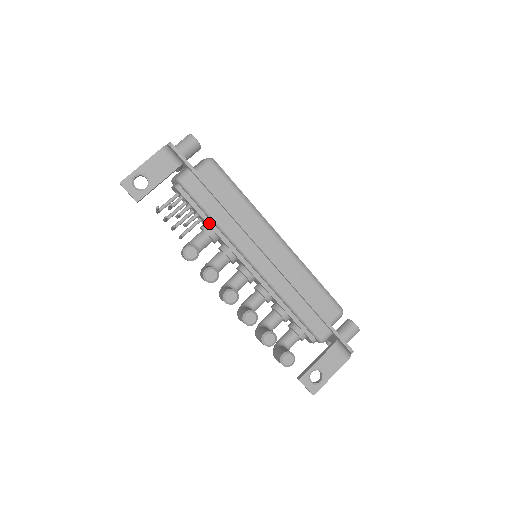
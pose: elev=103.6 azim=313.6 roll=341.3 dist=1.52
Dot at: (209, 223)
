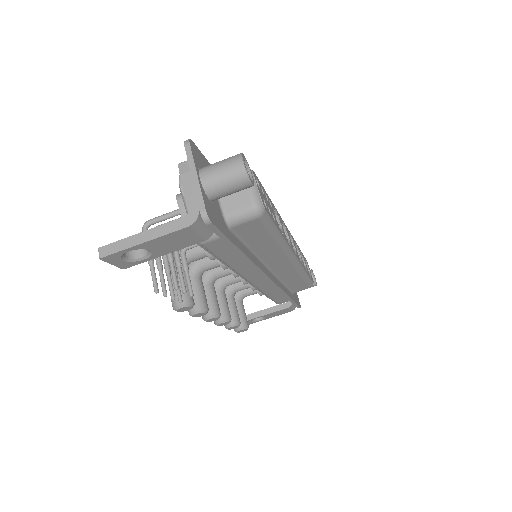
Dot at: occluded
